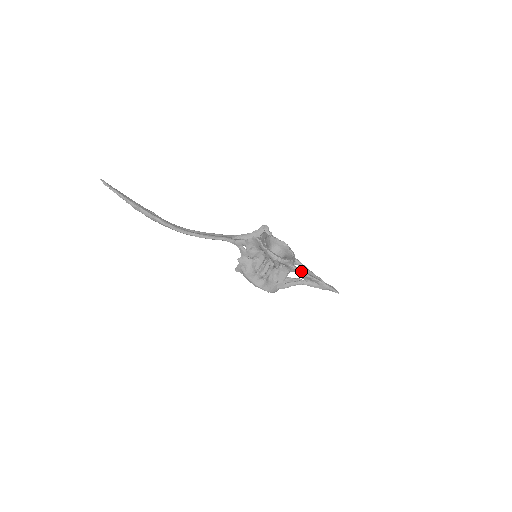
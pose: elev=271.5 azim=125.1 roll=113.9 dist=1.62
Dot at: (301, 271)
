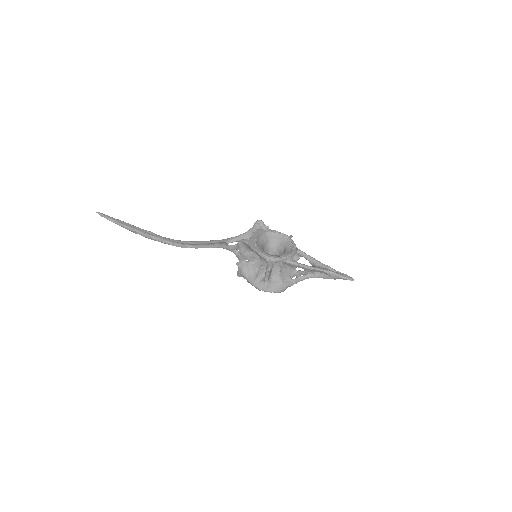
Dot at: (302, 265)
